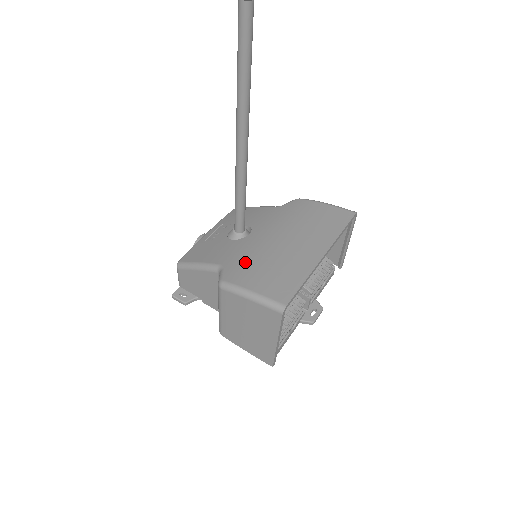
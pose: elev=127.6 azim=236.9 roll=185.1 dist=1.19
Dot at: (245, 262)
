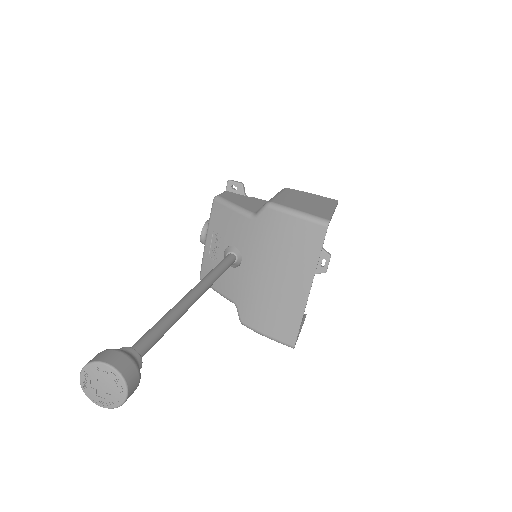
Dot at: (250, 303)
